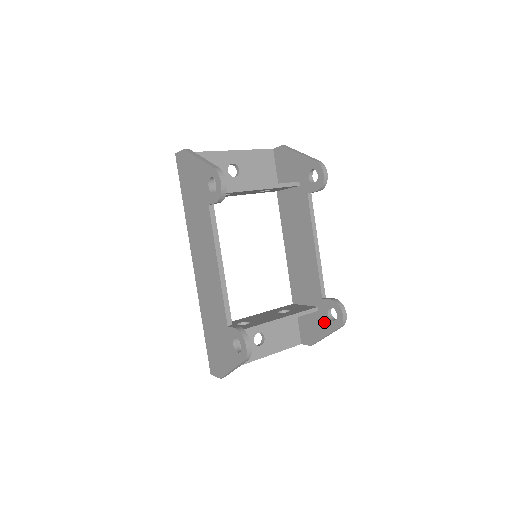
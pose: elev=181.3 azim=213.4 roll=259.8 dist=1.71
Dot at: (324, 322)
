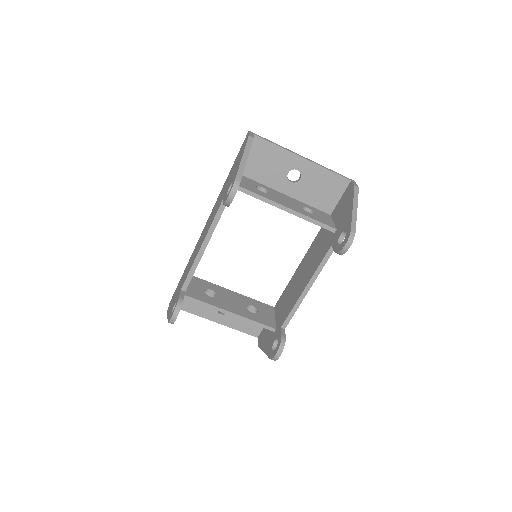
Dot at: (270, 343)
